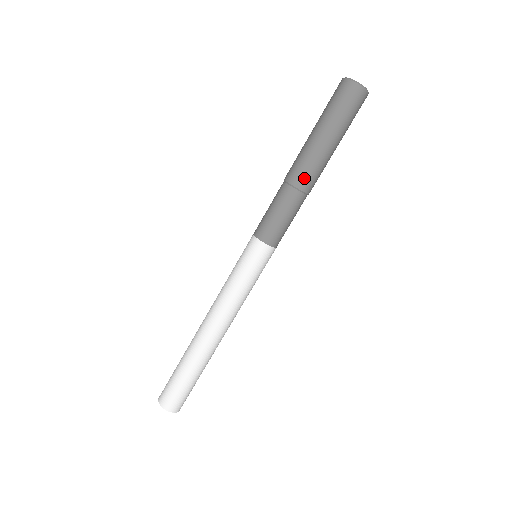
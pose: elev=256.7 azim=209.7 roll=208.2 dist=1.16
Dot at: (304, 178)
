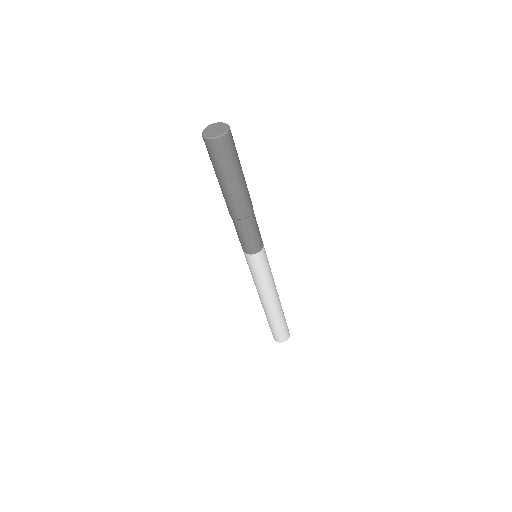
Dot at: (241, 211)
